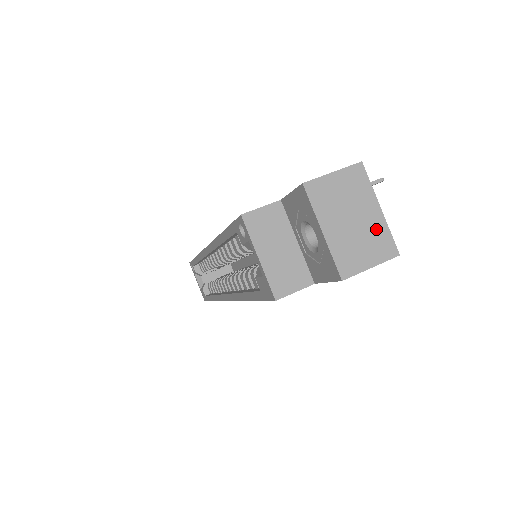
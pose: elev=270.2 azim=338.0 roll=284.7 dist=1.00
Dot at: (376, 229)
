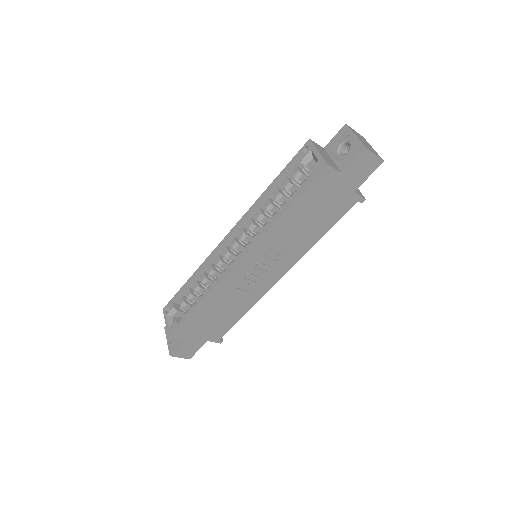
Dot at: (374, 150)
